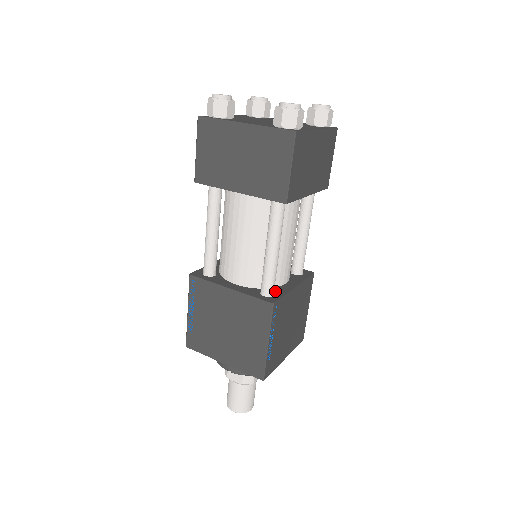
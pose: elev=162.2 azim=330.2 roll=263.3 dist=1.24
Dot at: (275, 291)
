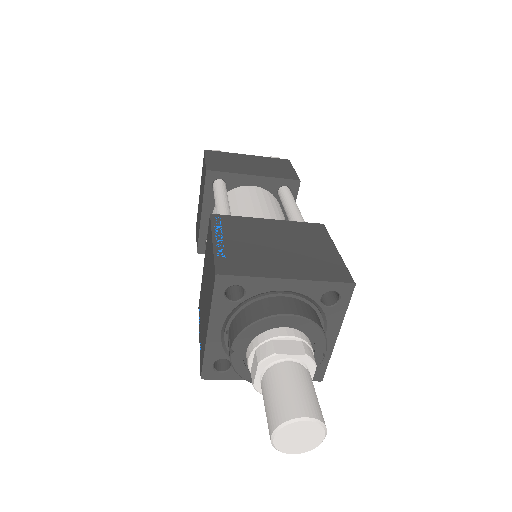
Dot at: occluded
